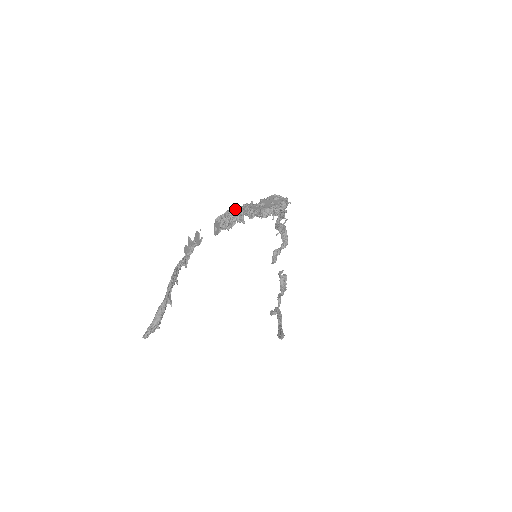
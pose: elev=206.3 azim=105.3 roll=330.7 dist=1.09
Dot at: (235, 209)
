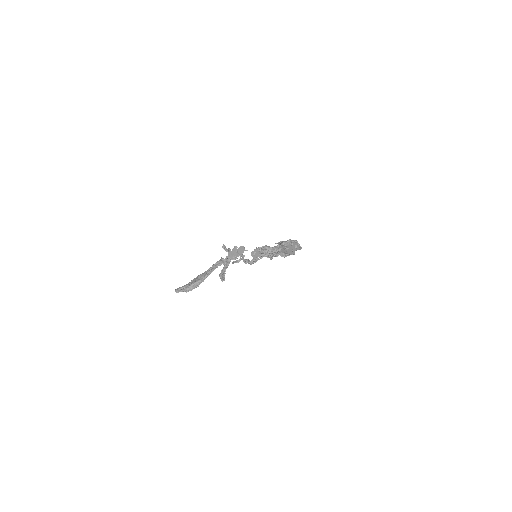
Dot at: (273, 251)
